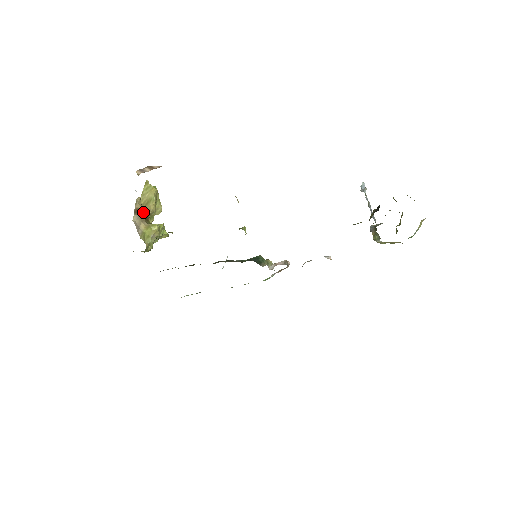
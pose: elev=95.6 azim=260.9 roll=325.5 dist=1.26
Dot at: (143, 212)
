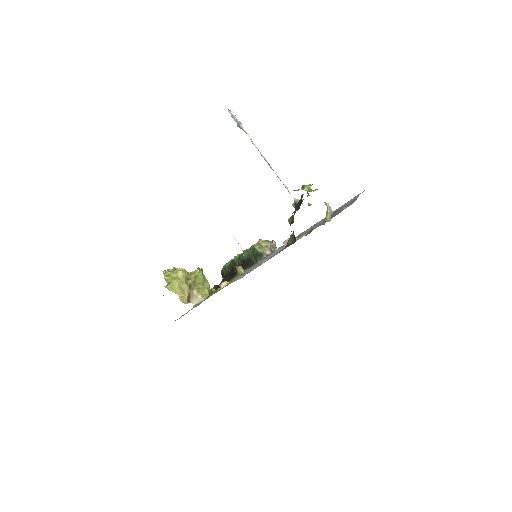
Dot at: (189, 295)
